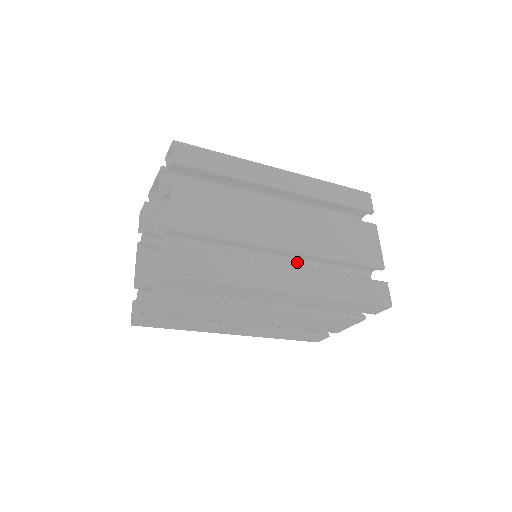
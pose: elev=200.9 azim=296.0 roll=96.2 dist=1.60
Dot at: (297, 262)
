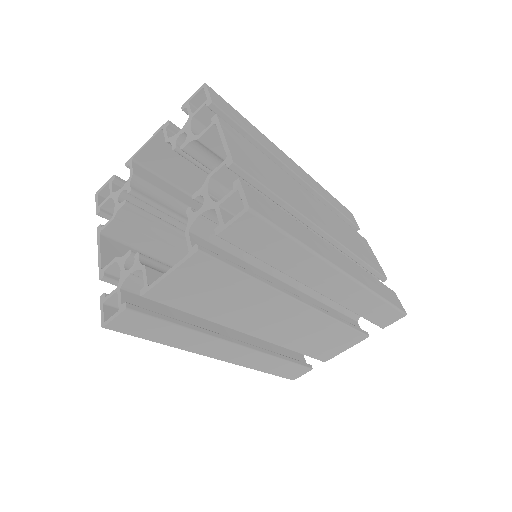
Dot at: occluded
